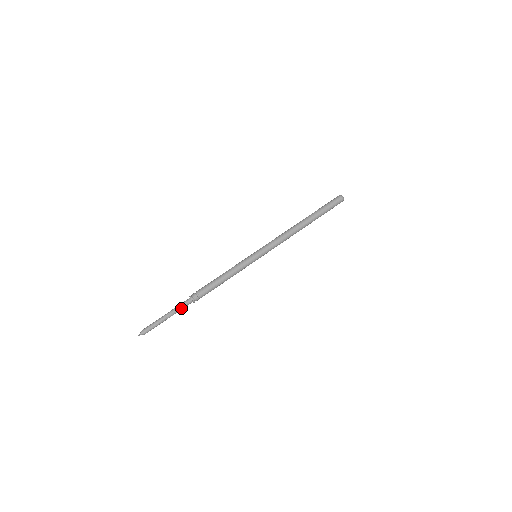
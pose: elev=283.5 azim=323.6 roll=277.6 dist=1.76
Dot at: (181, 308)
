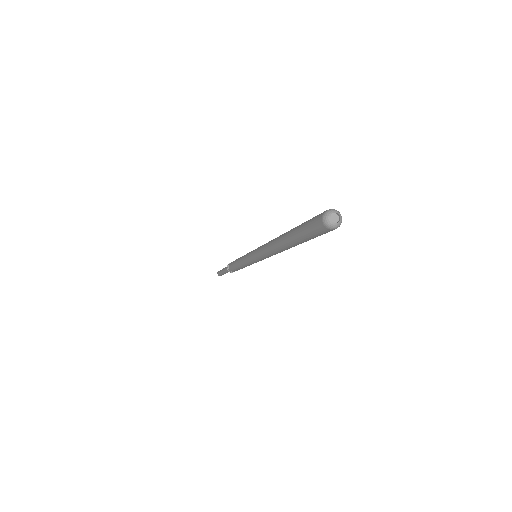
Dot at: occluded
